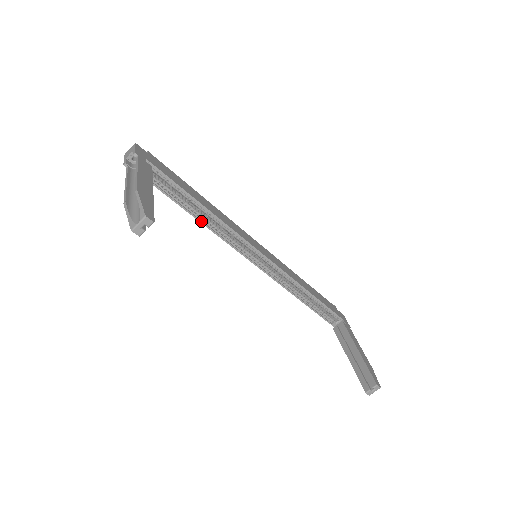
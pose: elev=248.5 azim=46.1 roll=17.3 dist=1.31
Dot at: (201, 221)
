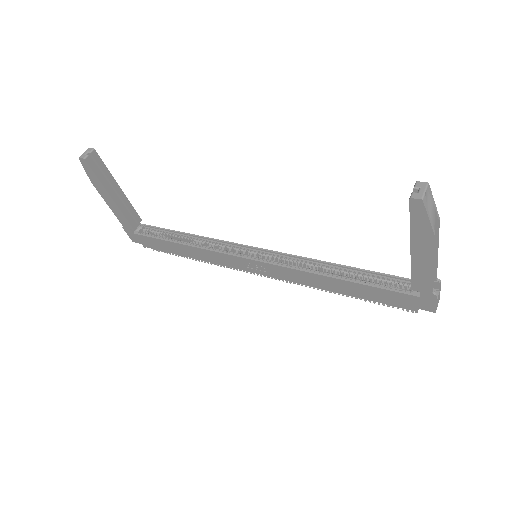
Dot at: (190, 245)
